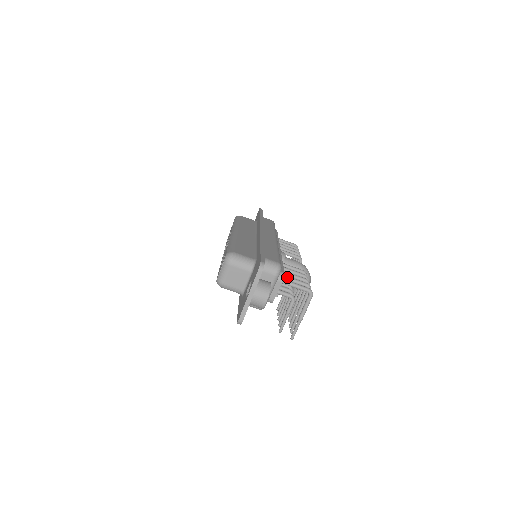
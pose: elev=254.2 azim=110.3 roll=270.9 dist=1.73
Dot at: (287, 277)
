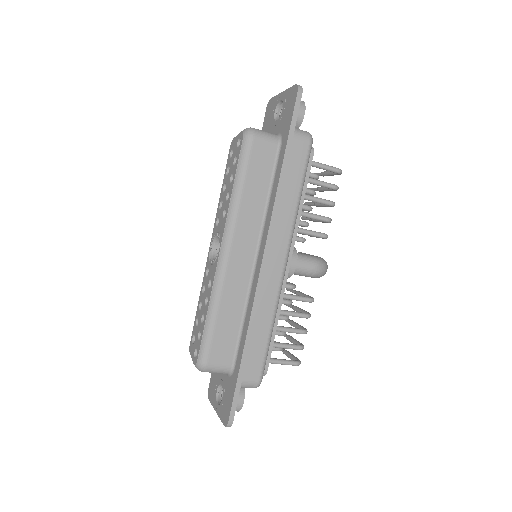
Dot at: (276, 347)
